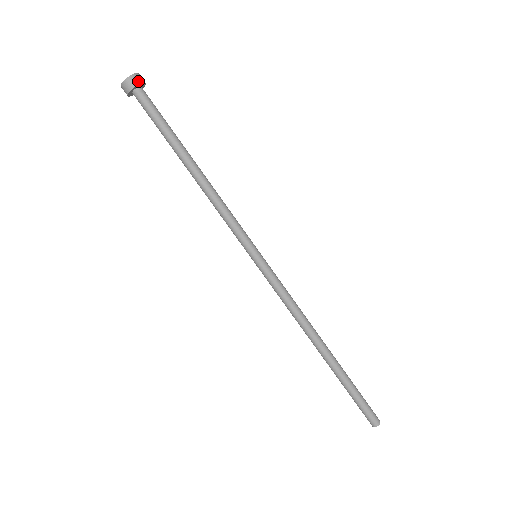
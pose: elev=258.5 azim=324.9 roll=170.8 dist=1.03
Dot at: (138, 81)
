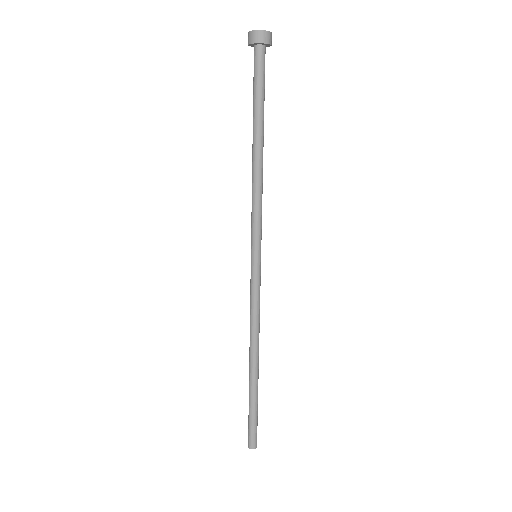
Dot at: (271, 41)
